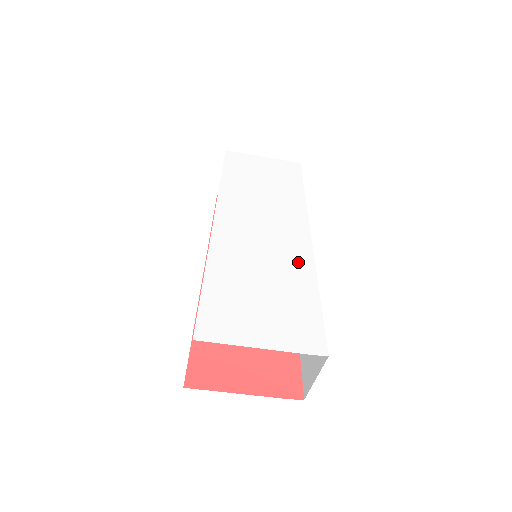
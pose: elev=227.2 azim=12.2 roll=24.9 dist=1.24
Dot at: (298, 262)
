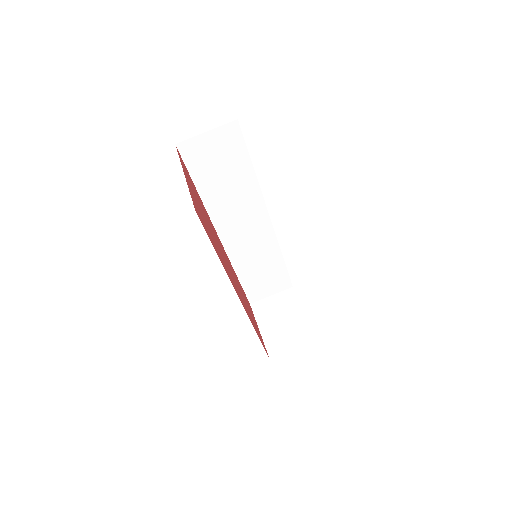
Dot at: occluded
